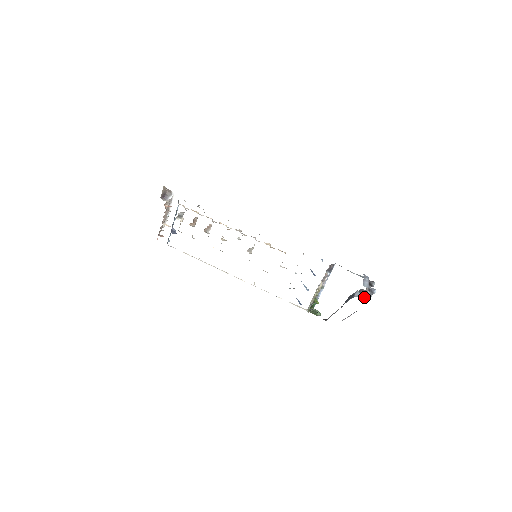
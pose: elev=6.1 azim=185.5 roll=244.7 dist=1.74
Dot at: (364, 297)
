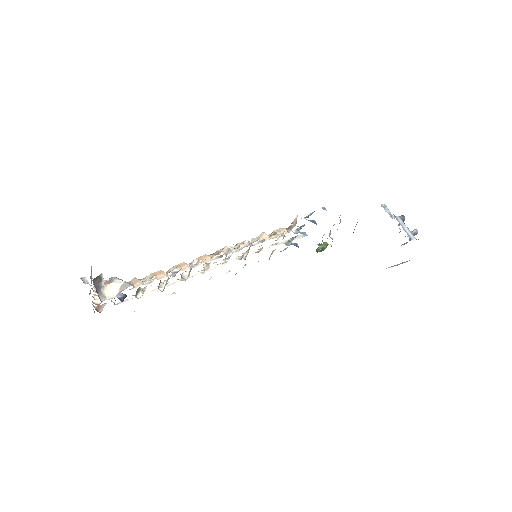
Dot at: (407, 242)
